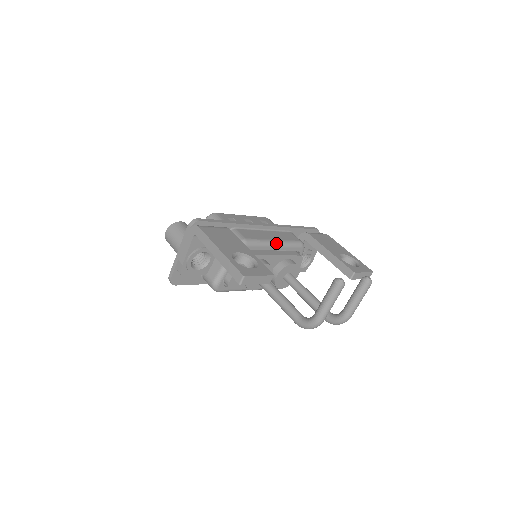
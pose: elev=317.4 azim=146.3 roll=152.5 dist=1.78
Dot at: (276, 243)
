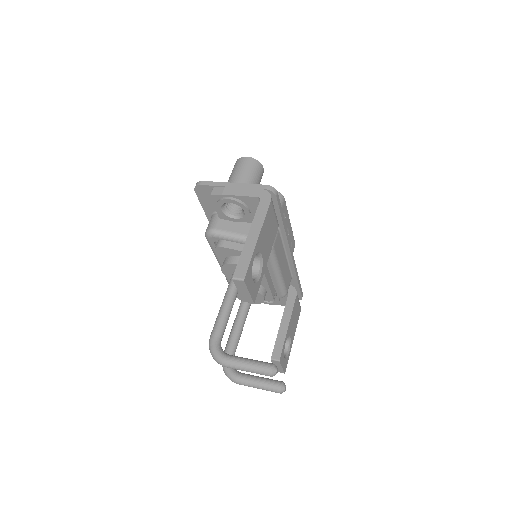
Dot at: (279, 274)
